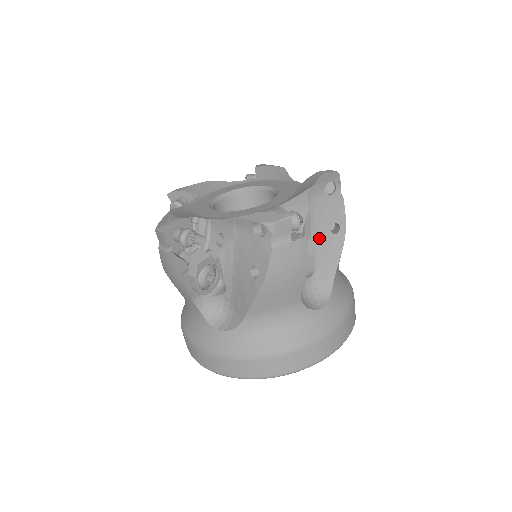
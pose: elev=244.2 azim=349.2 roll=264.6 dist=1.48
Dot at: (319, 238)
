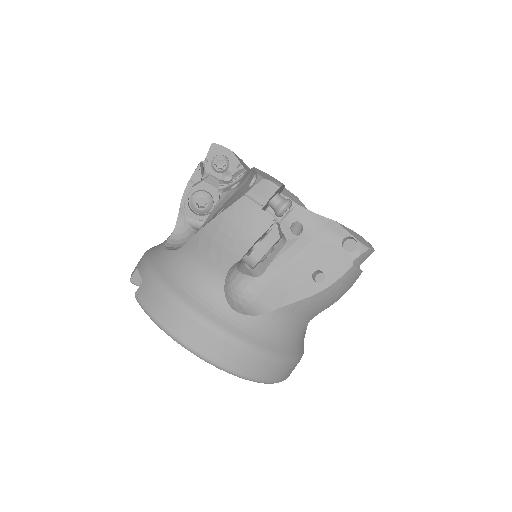
Dot at: occluded
